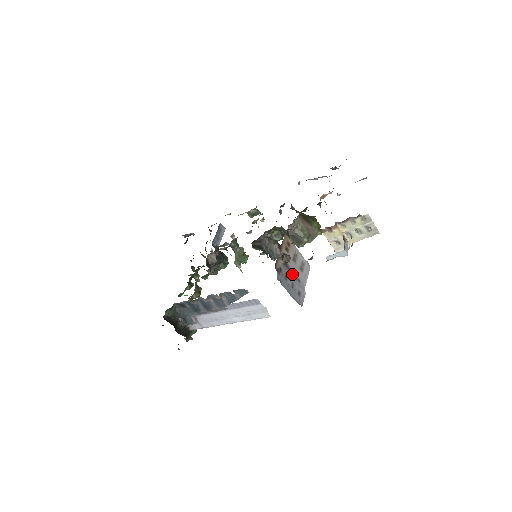
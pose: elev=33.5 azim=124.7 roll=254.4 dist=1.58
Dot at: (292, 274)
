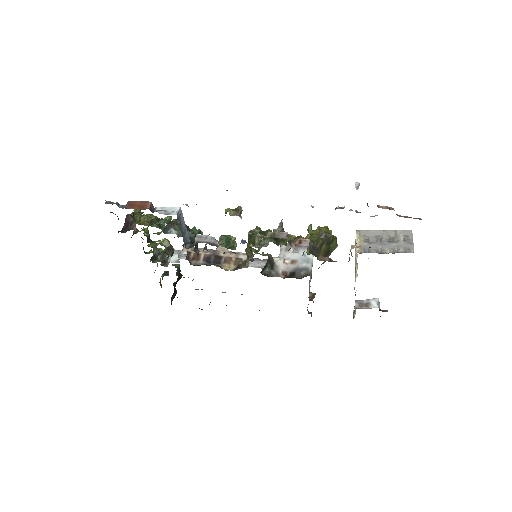
Dot at: (309, 282)
